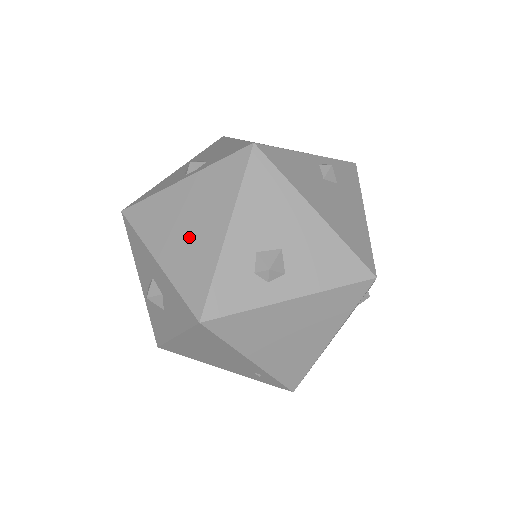
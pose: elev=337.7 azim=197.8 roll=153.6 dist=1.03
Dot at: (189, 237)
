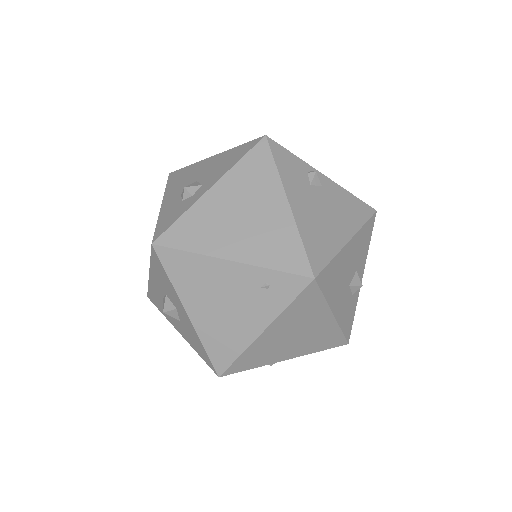
Dot at: occluded
